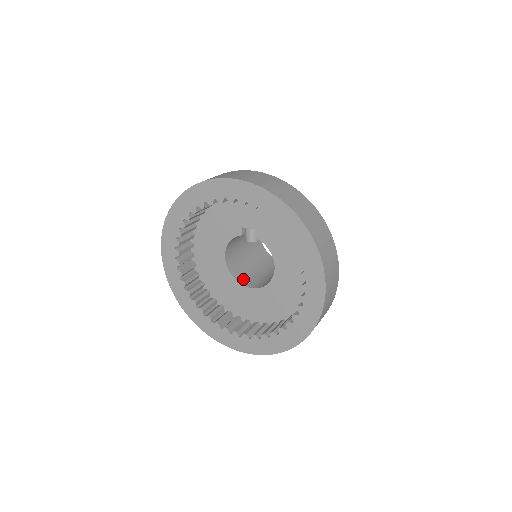
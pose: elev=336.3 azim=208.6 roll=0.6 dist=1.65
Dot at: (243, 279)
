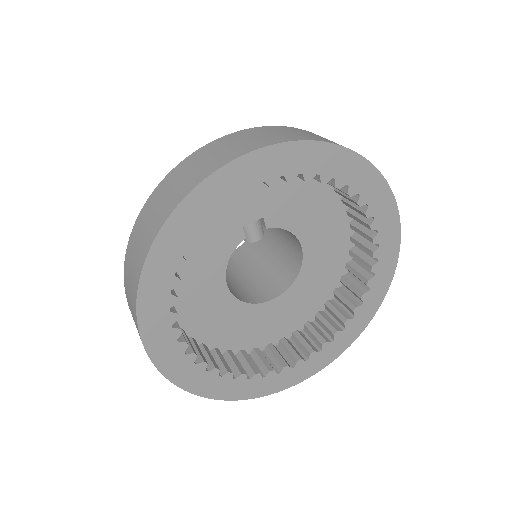
Dot at: (253, 297)
